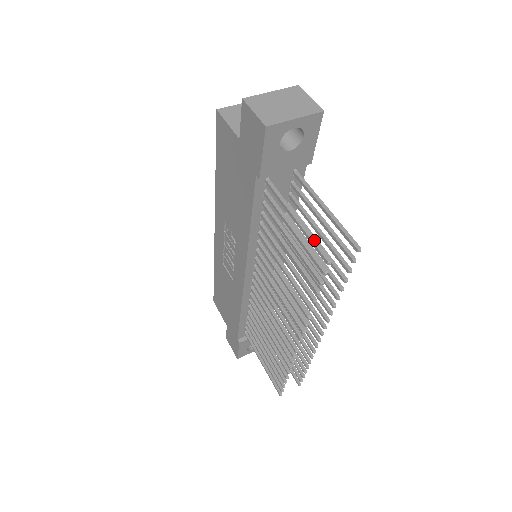
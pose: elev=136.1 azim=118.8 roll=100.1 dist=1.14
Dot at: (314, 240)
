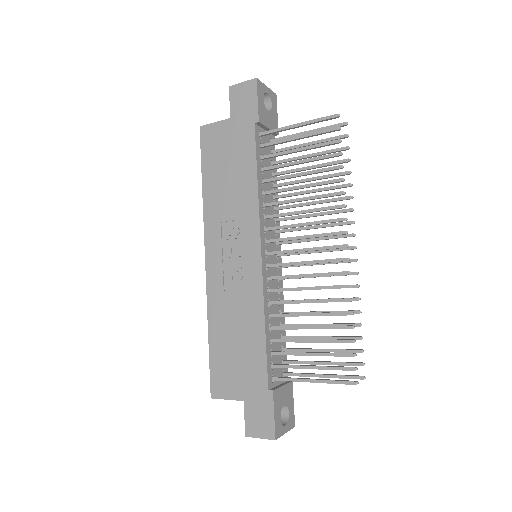
Dot at: (319, 119)
